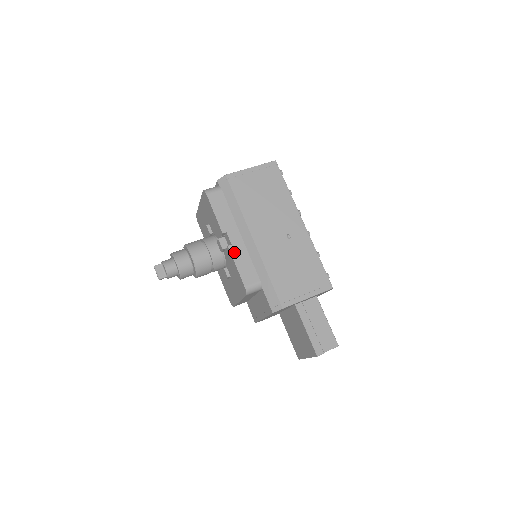
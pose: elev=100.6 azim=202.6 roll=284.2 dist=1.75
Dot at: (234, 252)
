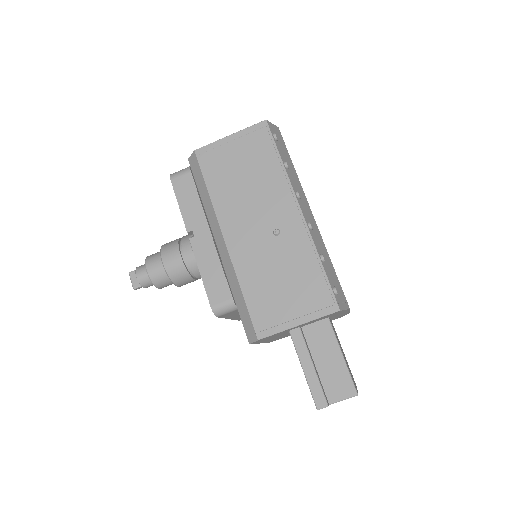
Dot at: (200, 258)
